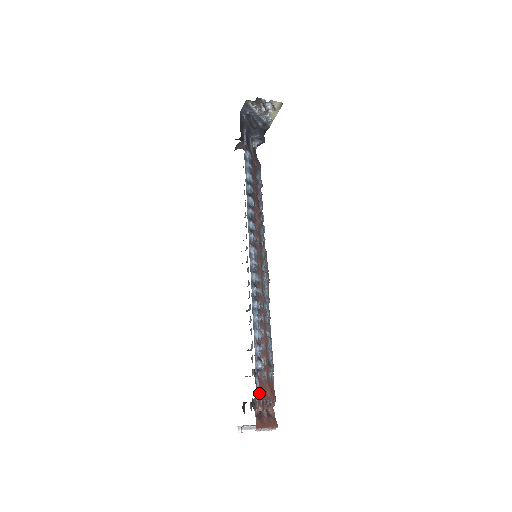
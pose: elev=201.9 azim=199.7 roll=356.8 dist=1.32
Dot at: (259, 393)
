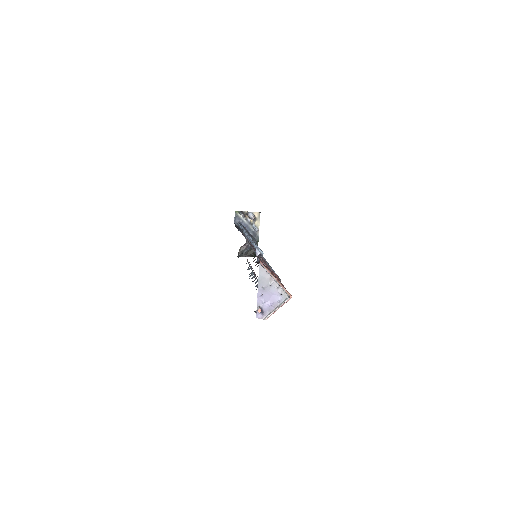
Dot at: occluded
